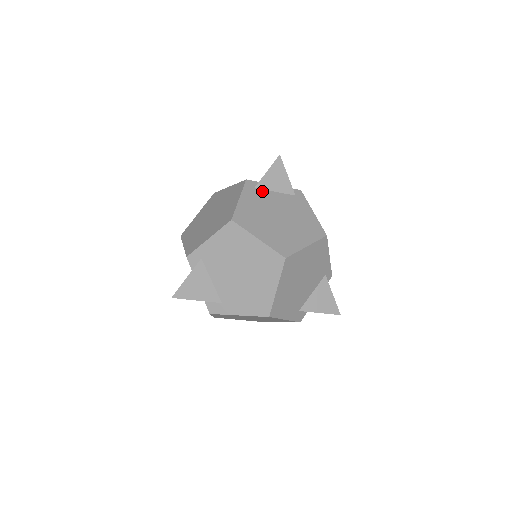
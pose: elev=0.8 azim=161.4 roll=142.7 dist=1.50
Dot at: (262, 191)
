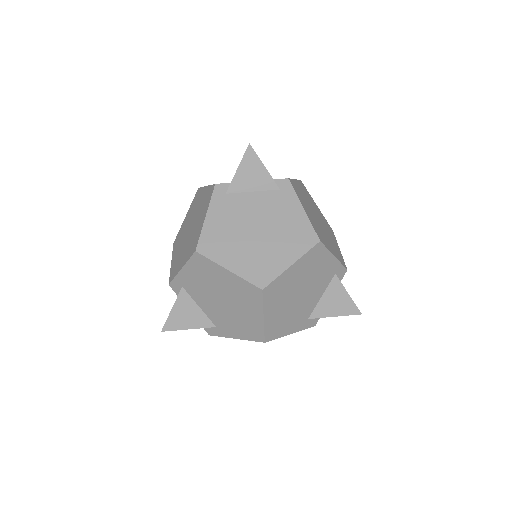
Dot at: (235, 196)
